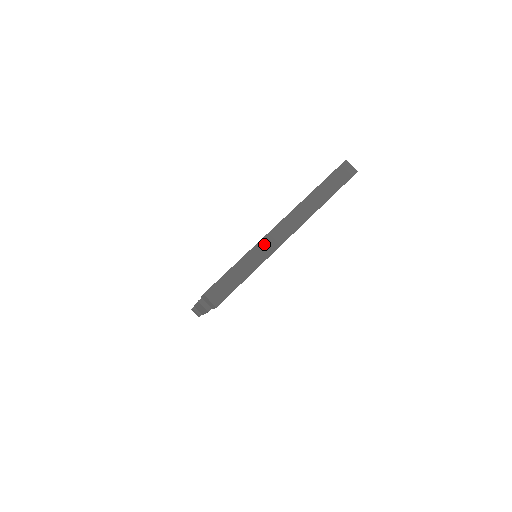
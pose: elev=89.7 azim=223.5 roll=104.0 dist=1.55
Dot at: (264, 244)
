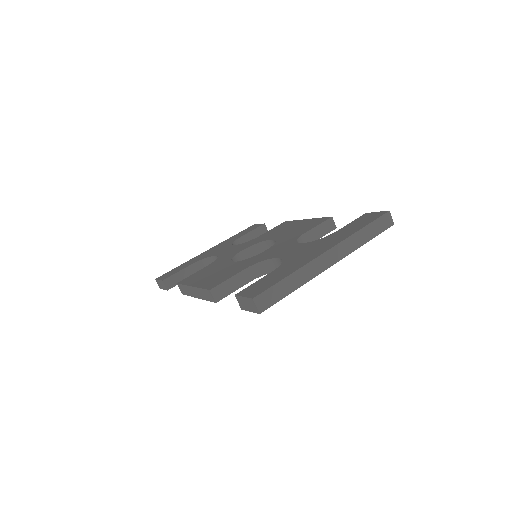
Dot at: (312, 266)
